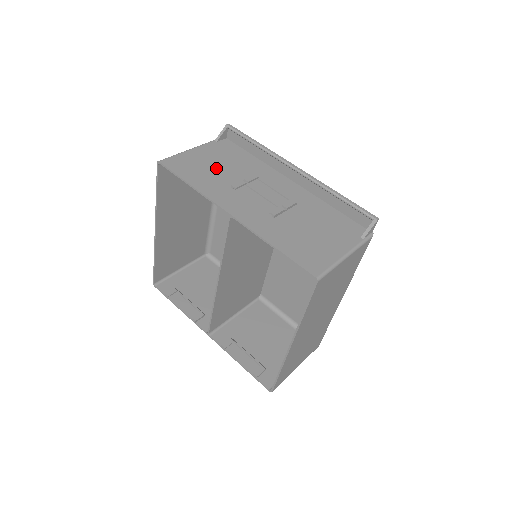
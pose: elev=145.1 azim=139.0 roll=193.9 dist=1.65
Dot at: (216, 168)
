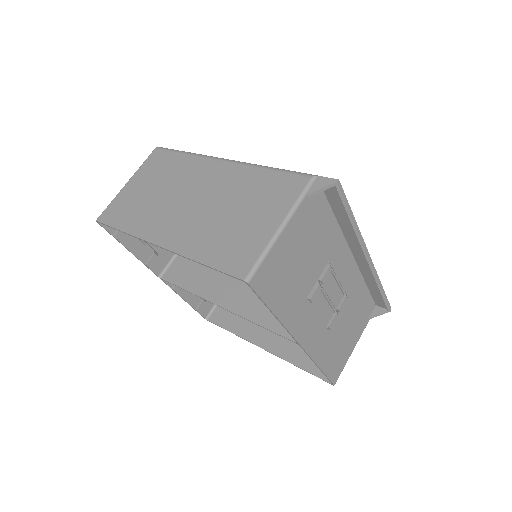
Dot at: (300, 266)
